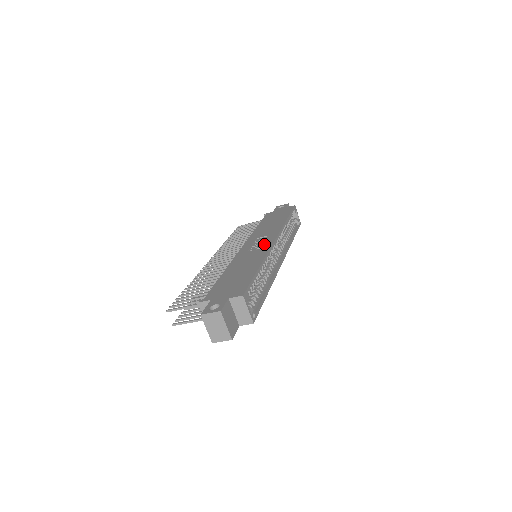
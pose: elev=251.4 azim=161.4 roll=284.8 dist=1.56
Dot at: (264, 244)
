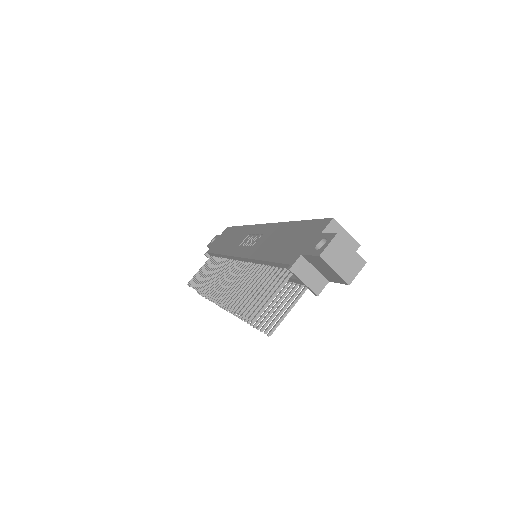
Dot at: (260, 232)
